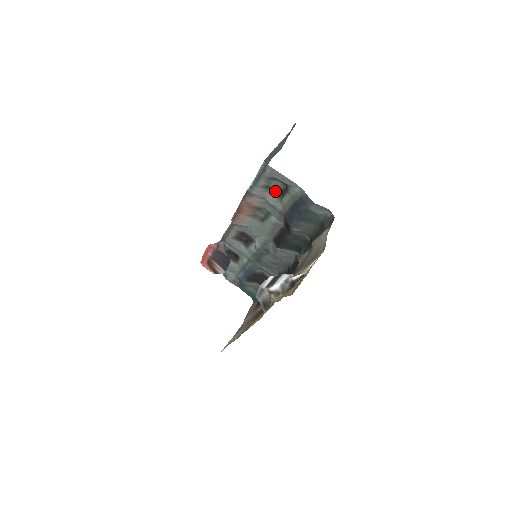
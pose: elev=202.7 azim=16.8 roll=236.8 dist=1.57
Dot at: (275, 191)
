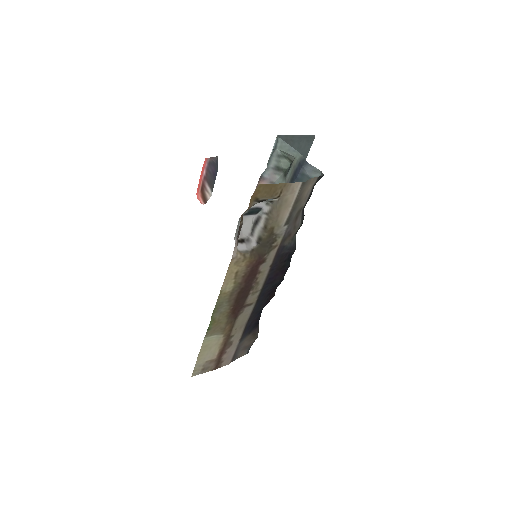
Dot at: (283, 172)
